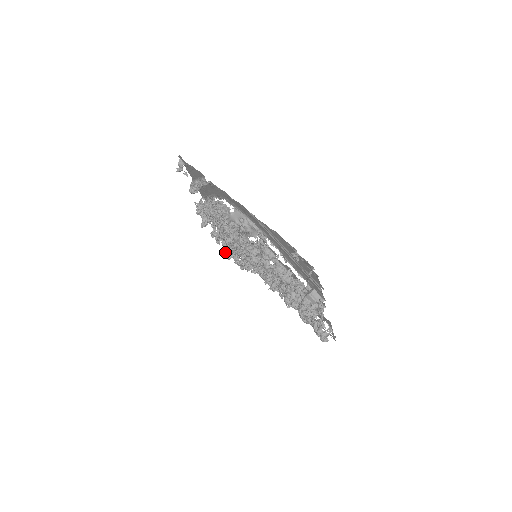
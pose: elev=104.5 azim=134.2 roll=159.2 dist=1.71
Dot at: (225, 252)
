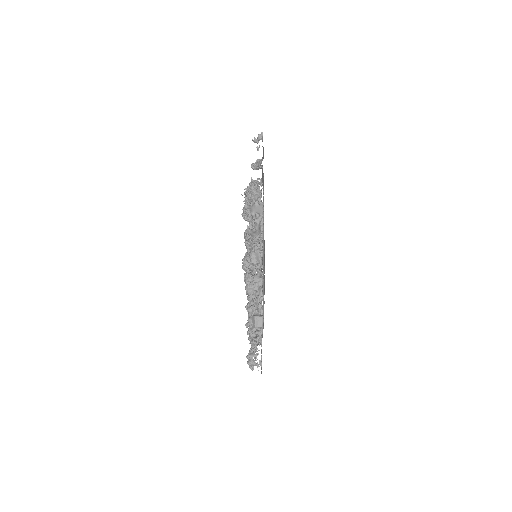
Dot at: occluded
